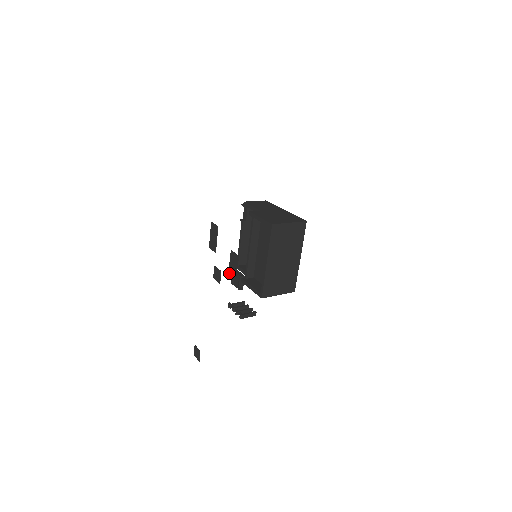
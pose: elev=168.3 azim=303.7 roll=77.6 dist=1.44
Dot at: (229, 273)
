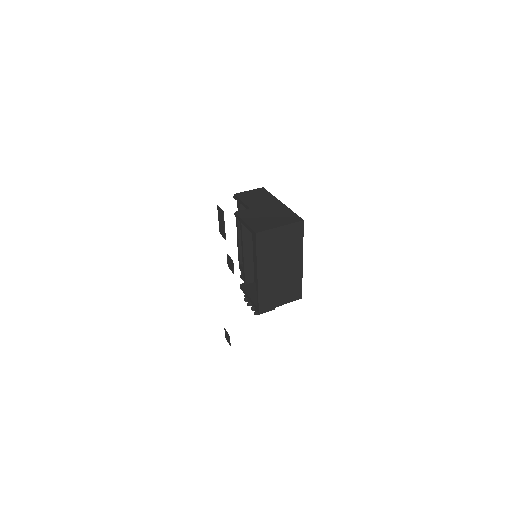
Dot at: occluded
